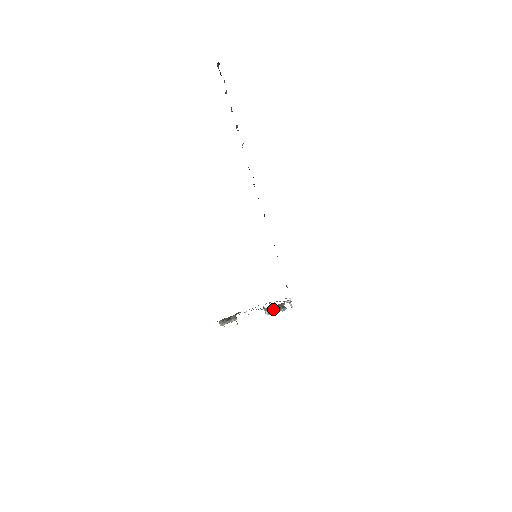
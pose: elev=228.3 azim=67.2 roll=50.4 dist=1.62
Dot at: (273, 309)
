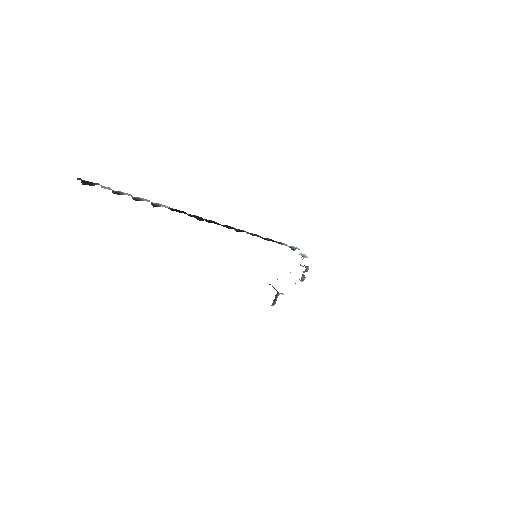
Dot at: (302, 277)
